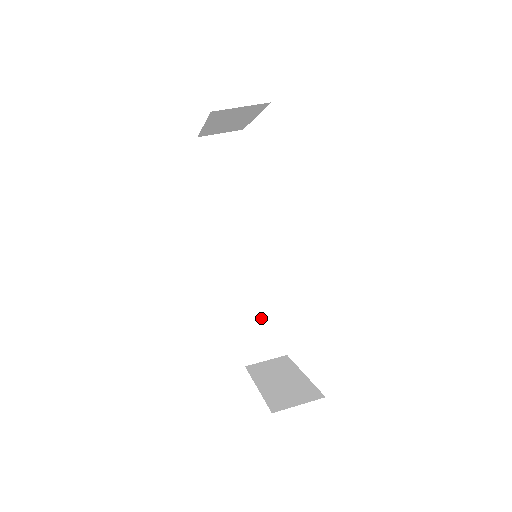
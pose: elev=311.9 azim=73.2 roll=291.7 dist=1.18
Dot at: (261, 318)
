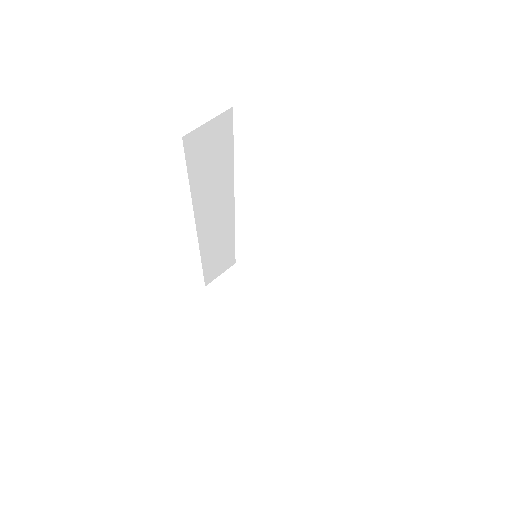
Dot at: (221, 253)
